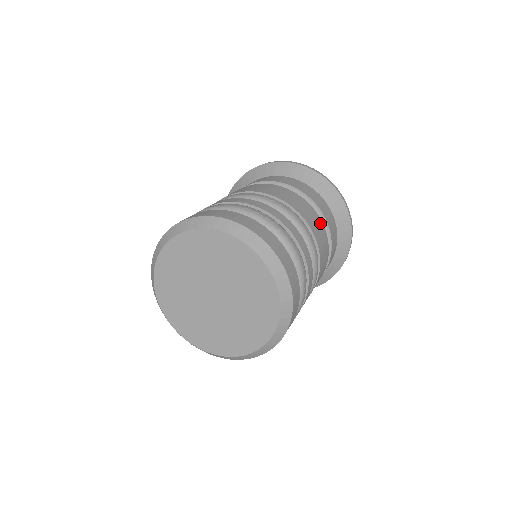
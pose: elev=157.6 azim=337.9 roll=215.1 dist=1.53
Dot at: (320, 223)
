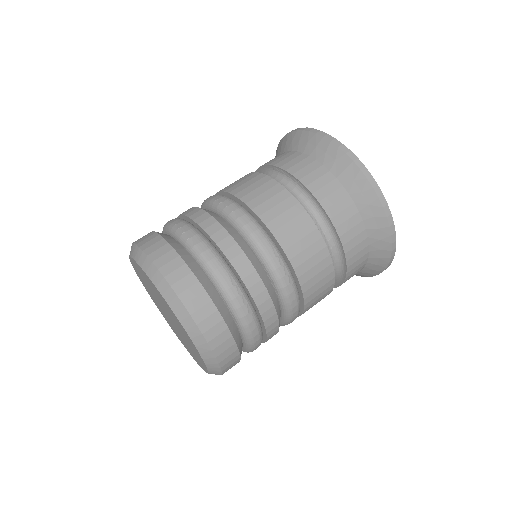
Dot at: (297, 211)
